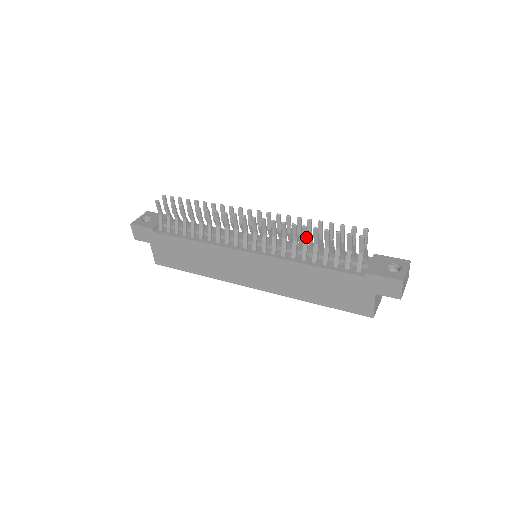
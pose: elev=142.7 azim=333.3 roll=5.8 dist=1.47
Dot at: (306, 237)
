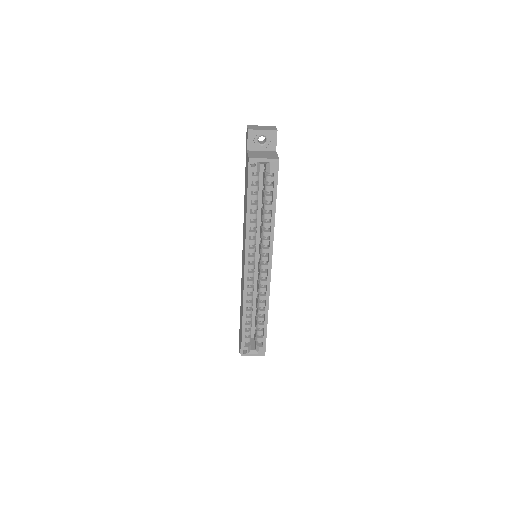
Dot at: occluded
